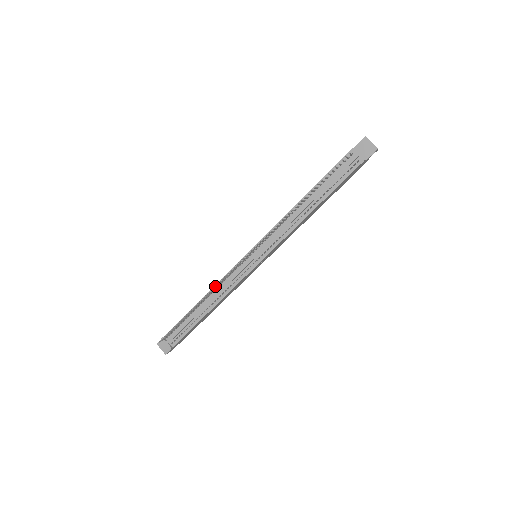
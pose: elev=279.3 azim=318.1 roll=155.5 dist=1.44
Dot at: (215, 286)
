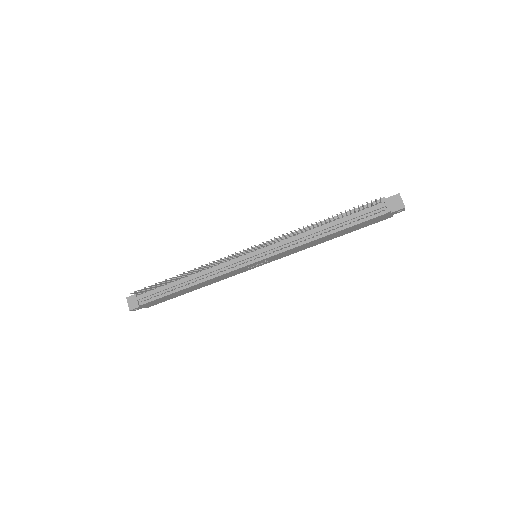
Dot at: (207, 264)
